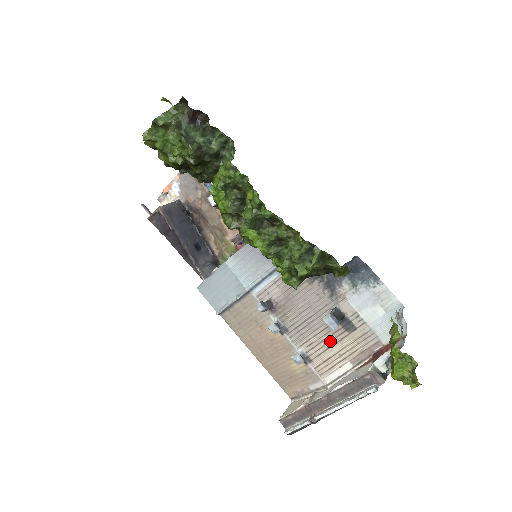
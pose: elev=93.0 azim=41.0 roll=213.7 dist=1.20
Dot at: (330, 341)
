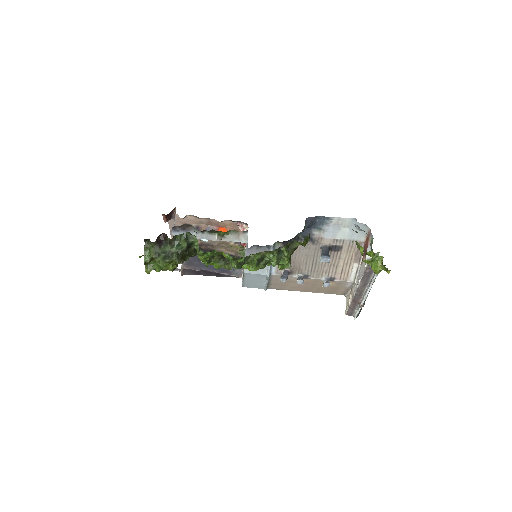
Dot at: (335, 262)
